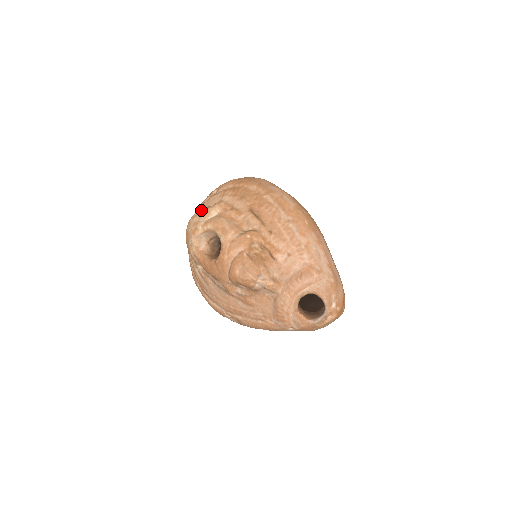
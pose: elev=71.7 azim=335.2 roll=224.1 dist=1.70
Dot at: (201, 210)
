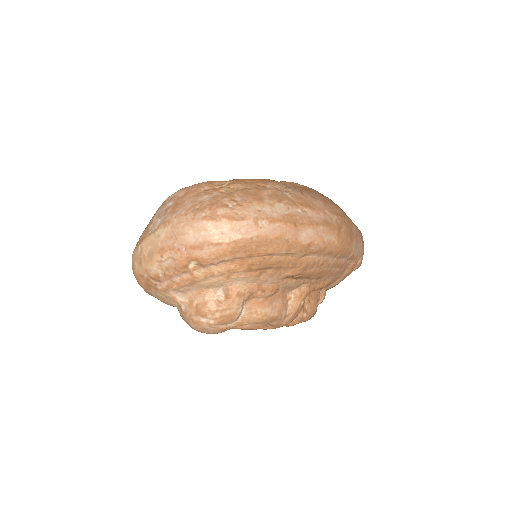
Dot at: (217, 315)
